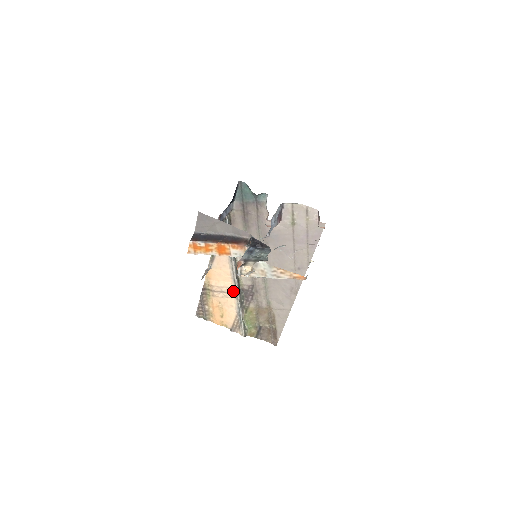
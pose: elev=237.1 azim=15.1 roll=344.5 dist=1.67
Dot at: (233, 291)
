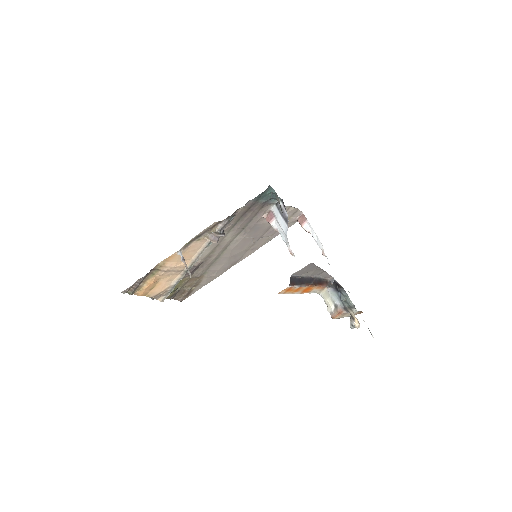
Dot at: (184, 269)
